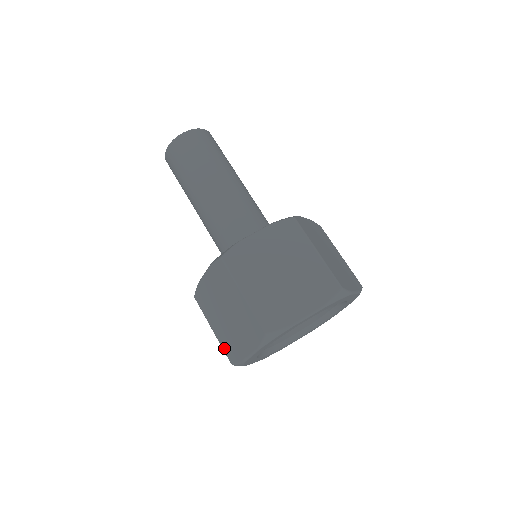
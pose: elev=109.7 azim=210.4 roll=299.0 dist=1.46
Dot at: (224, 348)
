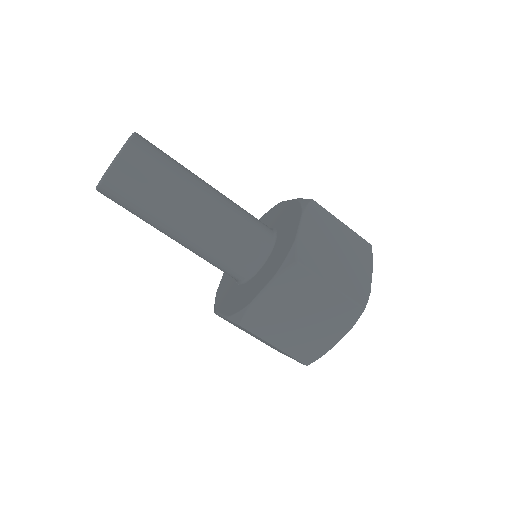
Dot at: occluded
